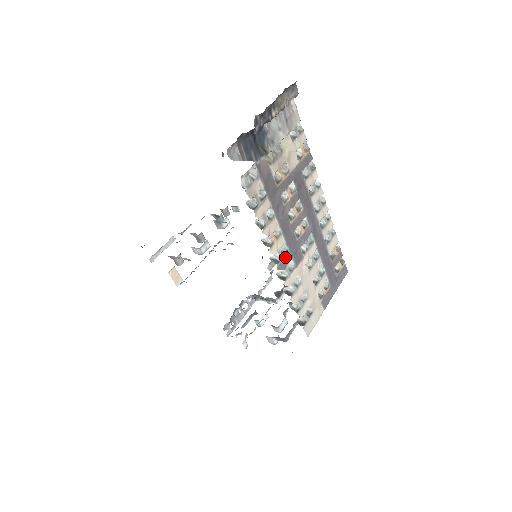
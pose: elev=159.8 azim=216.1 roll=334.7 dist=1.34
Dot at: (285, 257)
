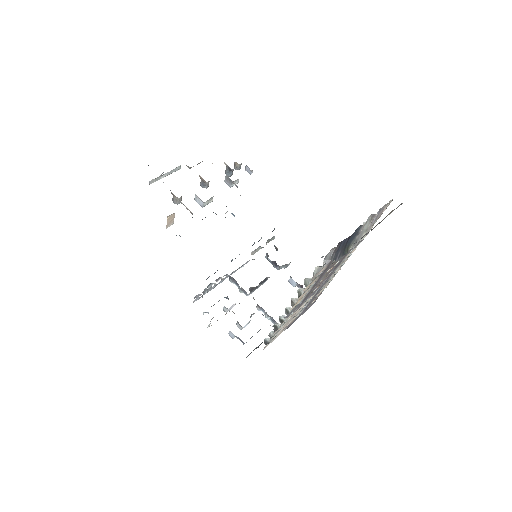
Dot at: (294, 308)
